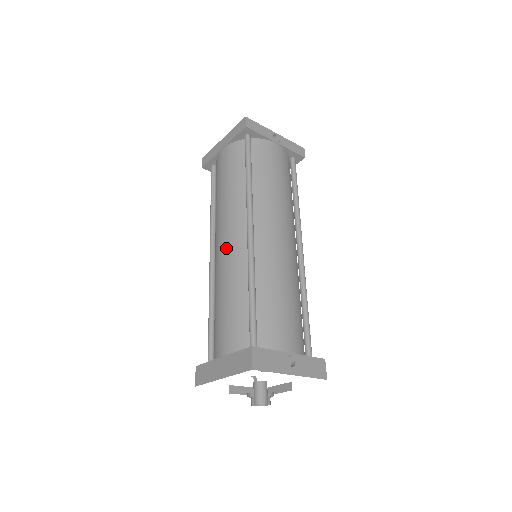
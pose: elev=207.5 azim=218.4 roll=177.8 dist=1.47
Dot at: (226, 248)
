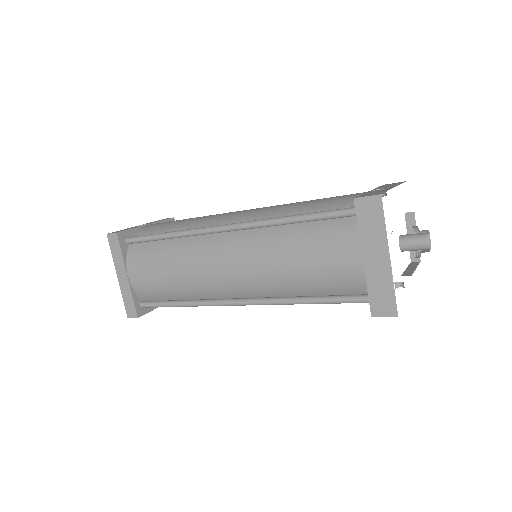
Dot at: (236, 261)
